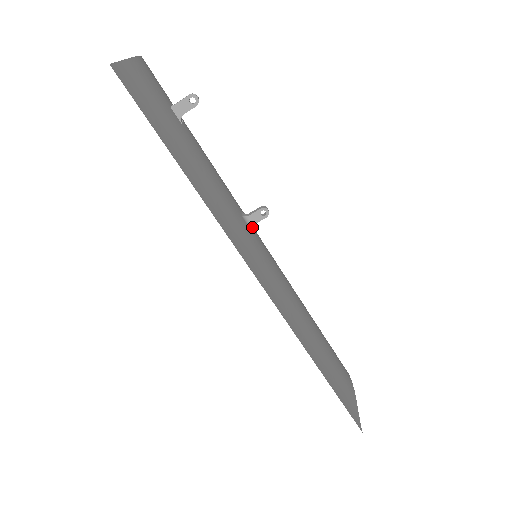
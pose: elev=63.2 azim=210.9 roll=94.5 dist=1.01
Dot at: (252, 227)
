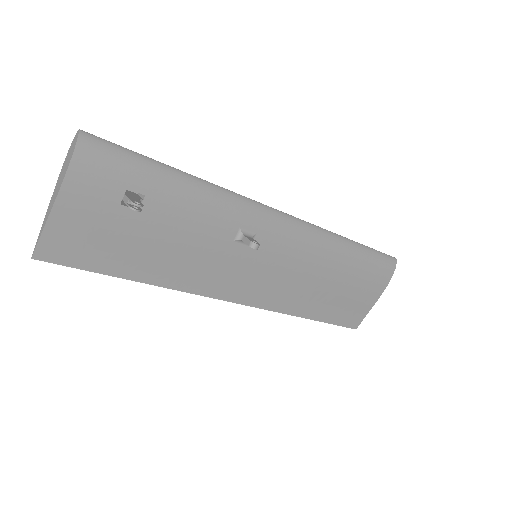
Dot at: occluded
